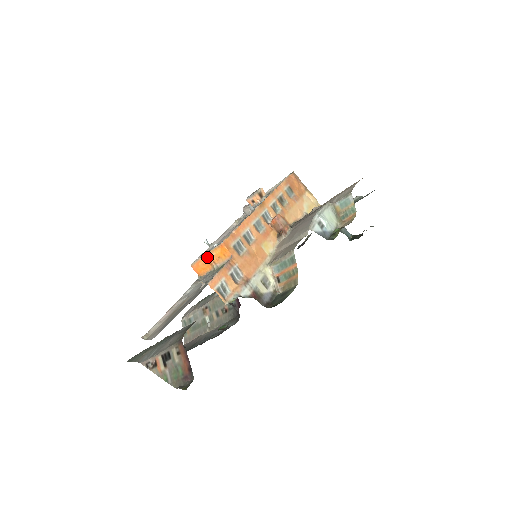
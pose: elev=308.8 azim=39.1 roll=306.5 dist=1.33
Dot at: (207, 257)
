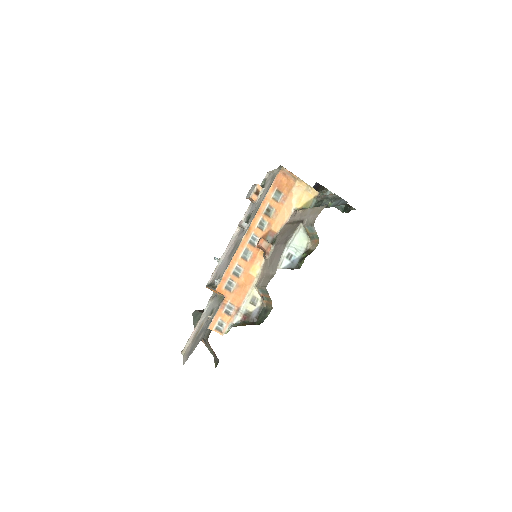
Dot at: occluded
